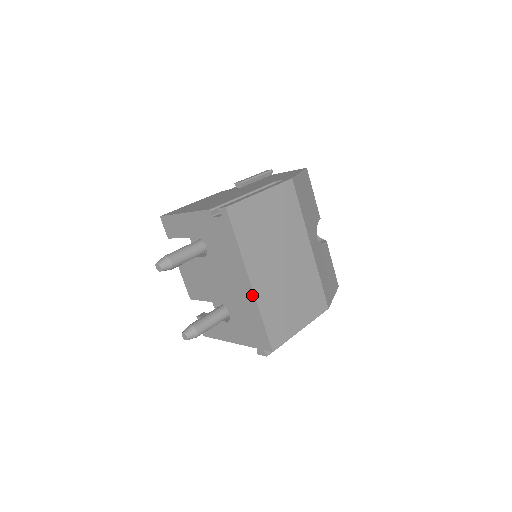
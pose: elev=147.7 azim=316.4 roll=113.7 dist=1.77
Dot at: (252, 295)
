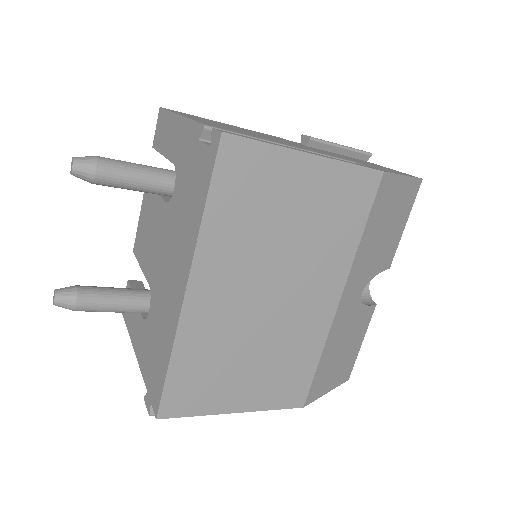
Dot at: (178, 311)
